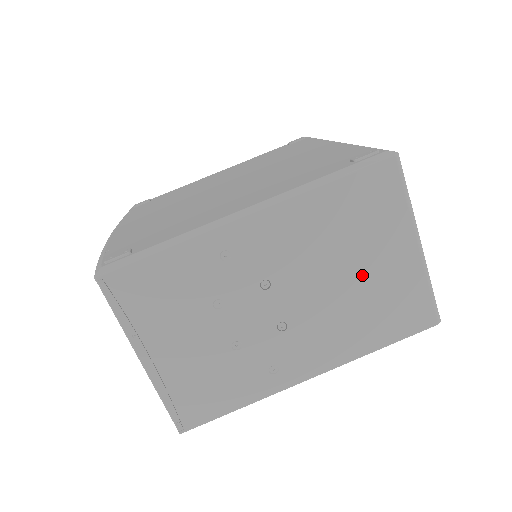
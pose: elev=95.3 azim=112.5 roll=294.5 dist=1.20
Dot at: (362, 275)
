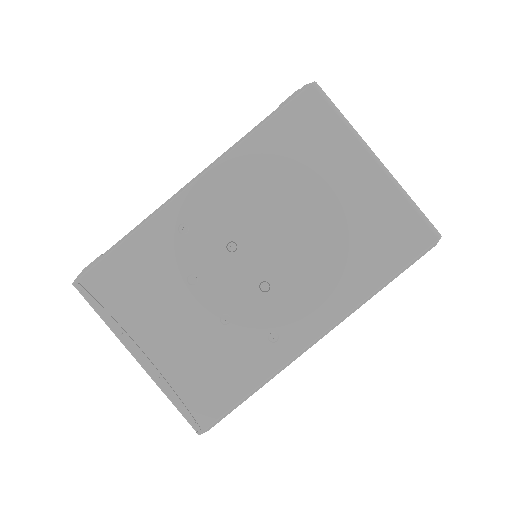
Dot at: (328, 209)
